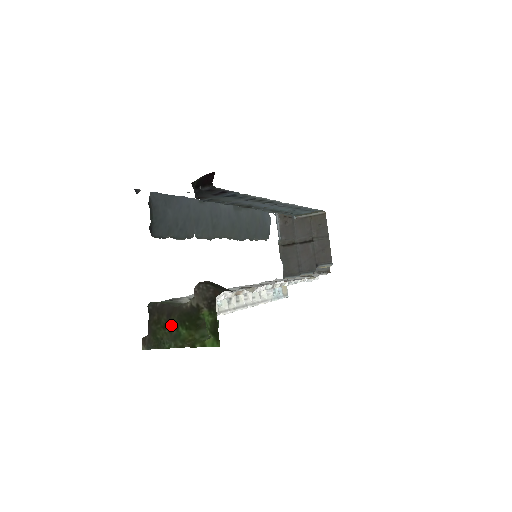
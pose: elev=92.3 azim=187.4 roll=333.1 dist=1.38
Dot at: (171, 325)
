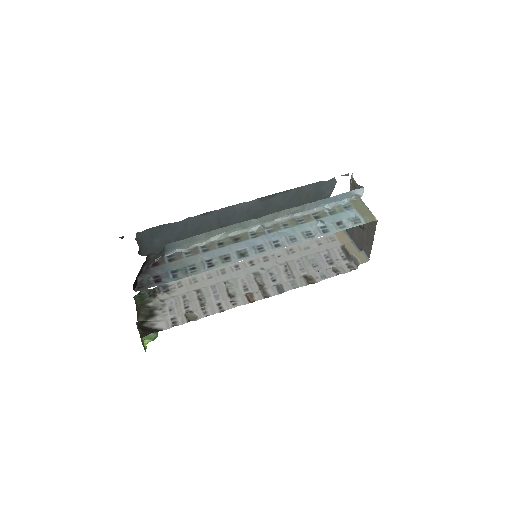
Dot at: occluded
